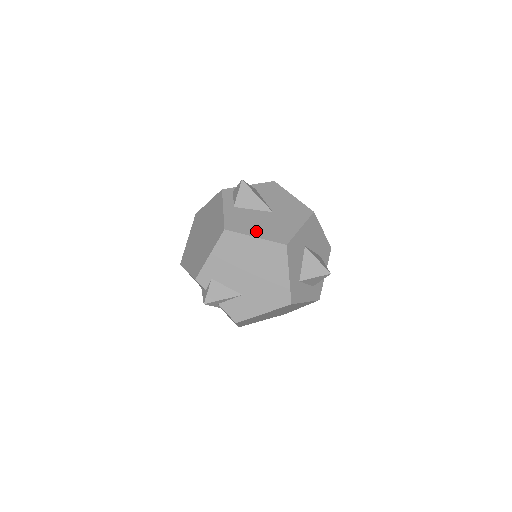
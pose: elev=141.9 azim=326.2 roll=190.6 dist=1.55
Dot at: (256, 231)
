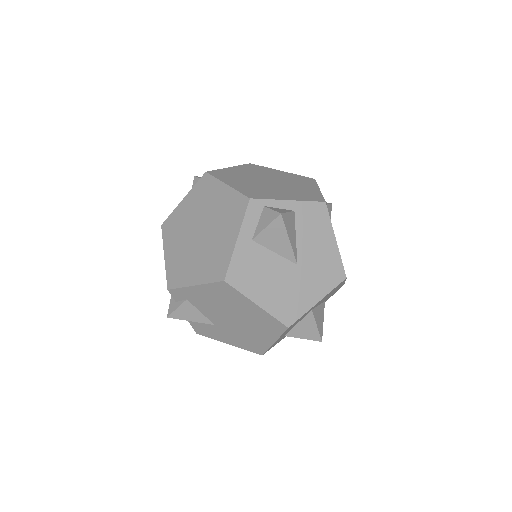
Dot at: (262, 295)
